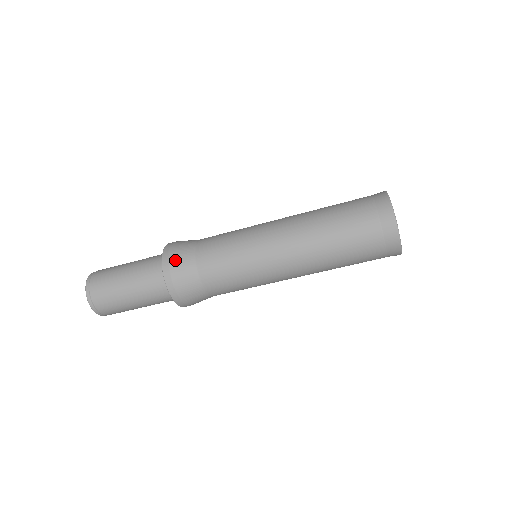
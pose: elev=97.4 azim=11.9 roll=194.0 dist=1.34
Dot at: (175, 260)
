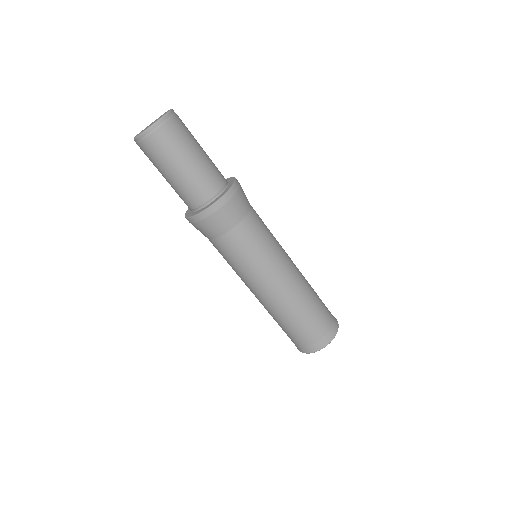
Dot at: (238, 199)
